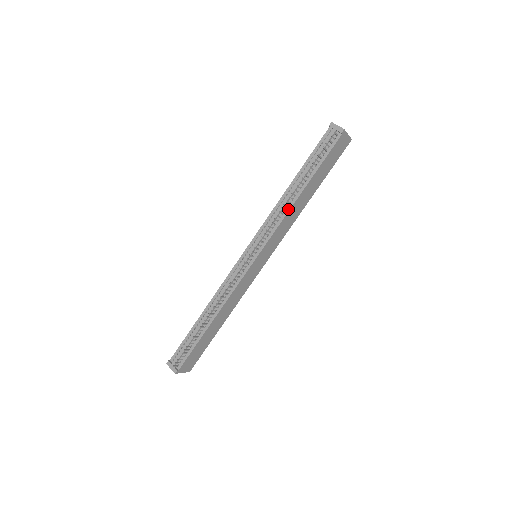
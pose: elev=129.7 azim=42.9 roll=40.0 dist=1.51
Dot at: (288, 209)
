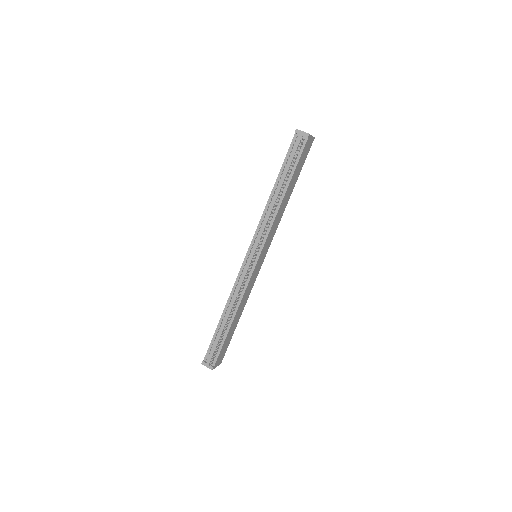
Dot at: (276, 212)
